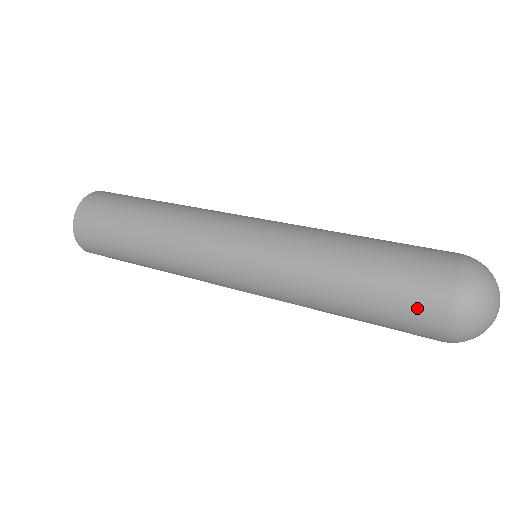
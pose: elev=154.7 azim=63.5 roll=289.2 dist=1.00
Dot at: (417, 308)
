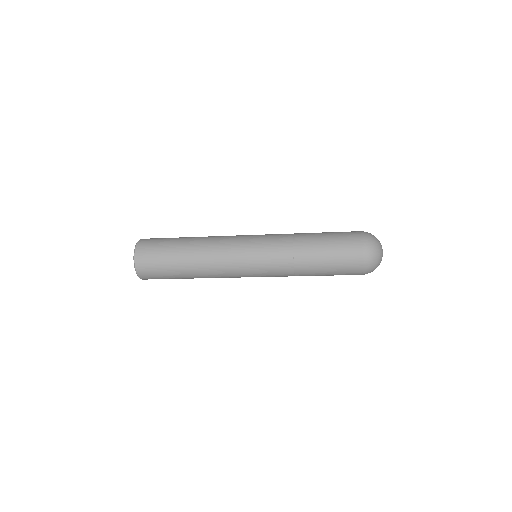
Dot at: (348, 239)
